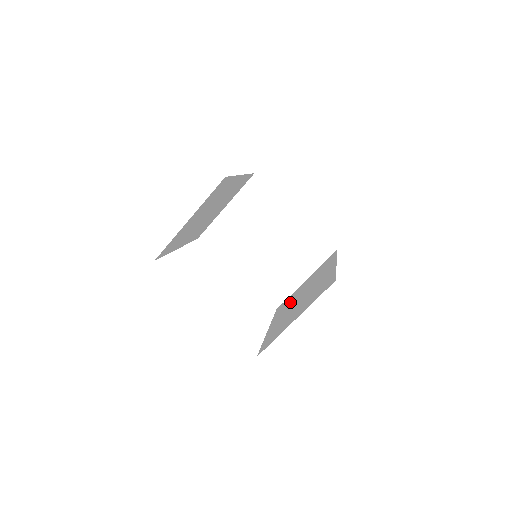
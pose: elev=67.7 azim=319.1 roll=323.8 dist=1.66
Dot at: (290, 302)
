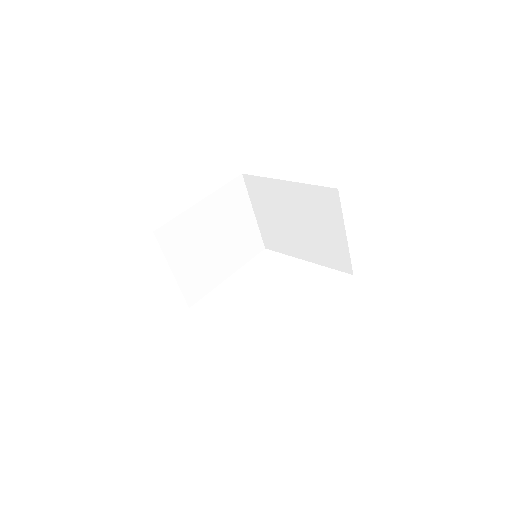
Dot at: occluded
